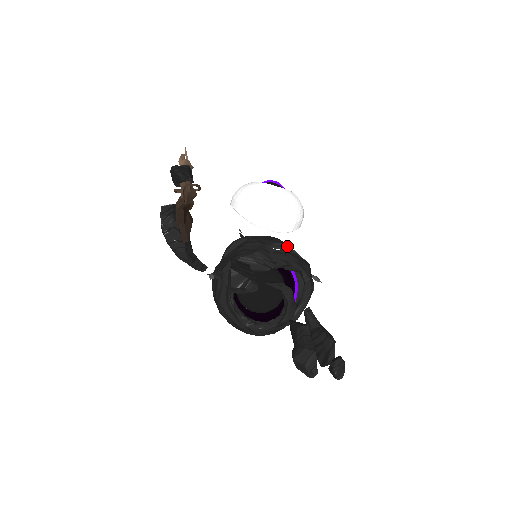
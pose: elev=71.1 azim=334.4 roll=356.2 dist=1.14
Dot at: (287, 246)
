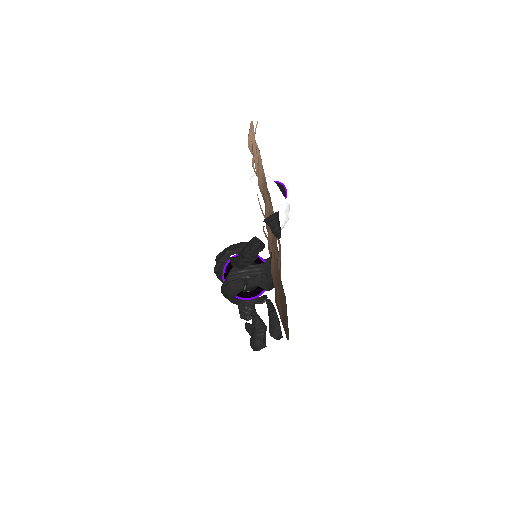
Dot at: occluded
